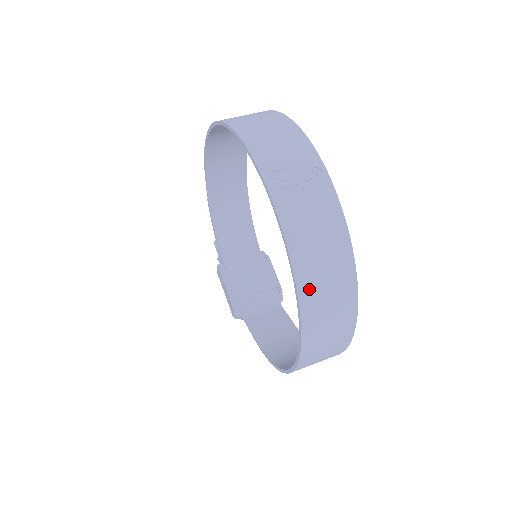
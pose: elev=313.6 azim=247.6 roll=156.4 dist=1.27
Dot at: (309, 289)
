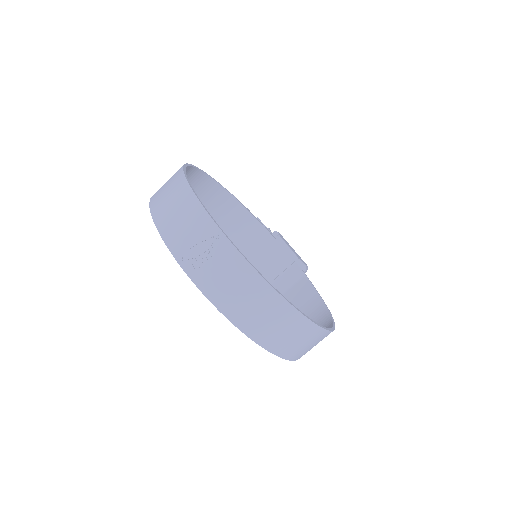
Dot at: (252, 327)
